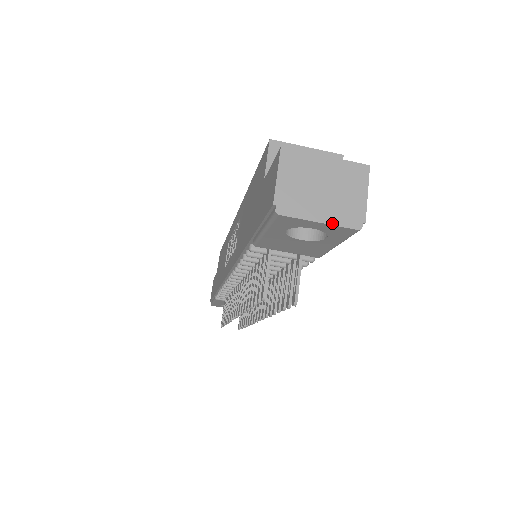
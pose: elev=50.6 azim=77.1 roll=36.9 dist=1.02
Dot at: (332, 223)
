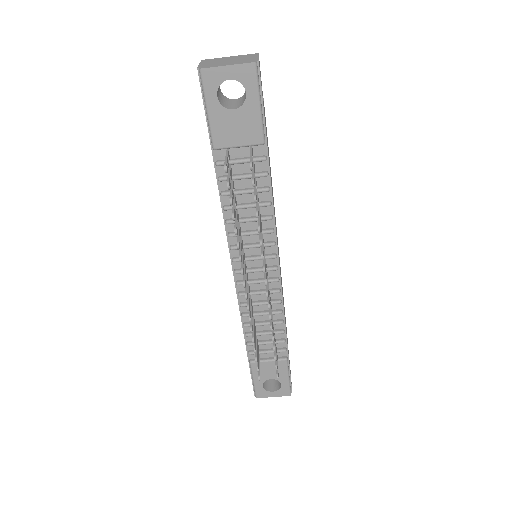
Dot at: (236, 64)
